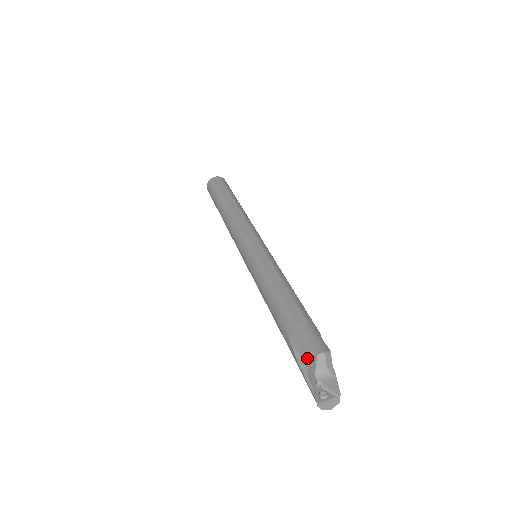
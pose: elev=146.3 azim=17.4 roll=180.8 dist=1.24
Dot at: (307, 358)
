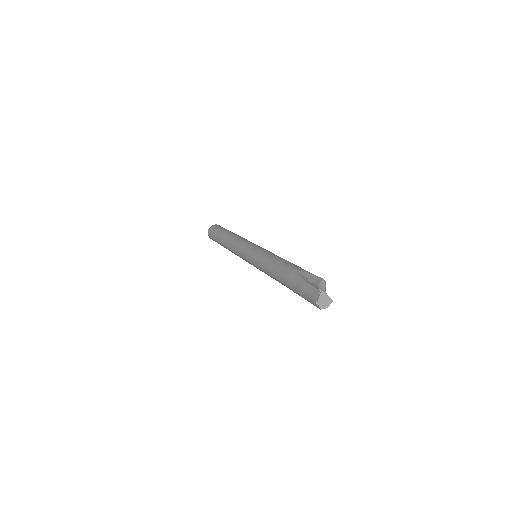
Dot at: (313, 280)
